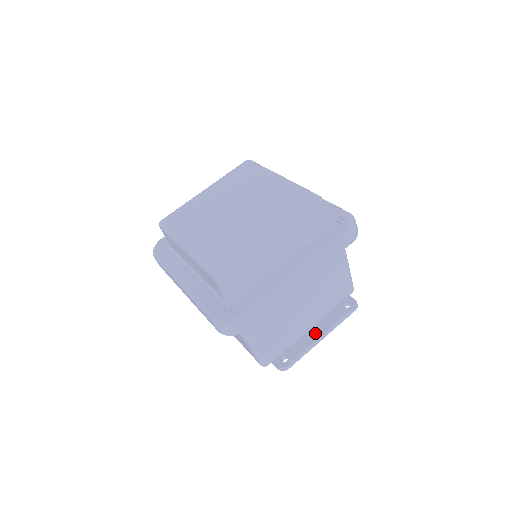
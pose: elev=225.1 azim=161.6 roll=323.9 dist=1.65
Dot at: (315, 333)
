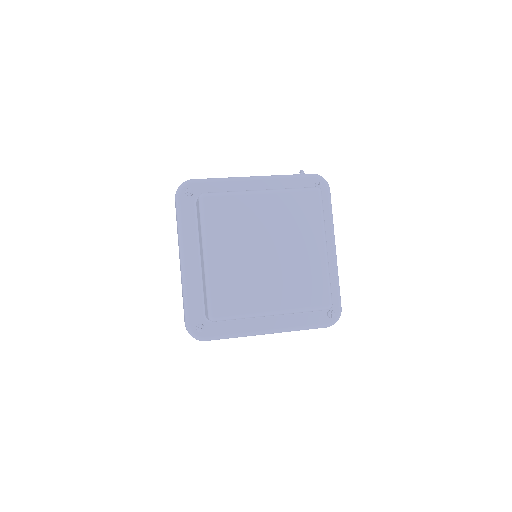
Dot at: occluded
